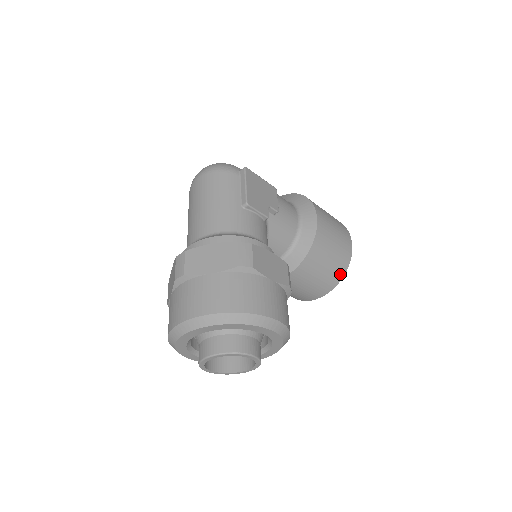
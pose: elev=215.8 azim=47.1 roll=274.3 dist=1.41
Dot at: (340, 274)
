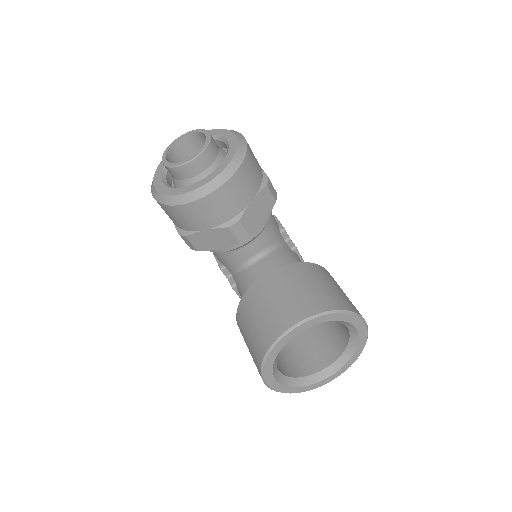
Dot at: (333, 305)
